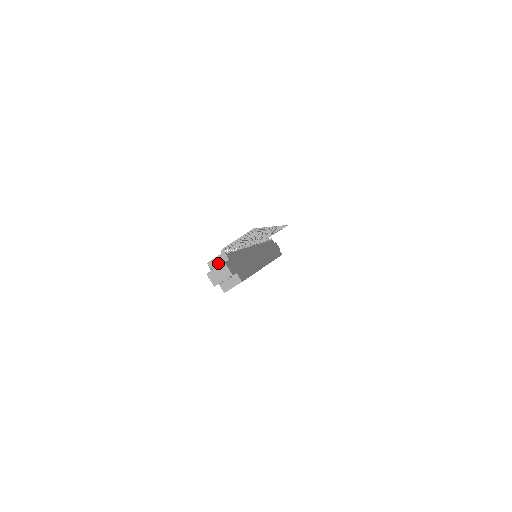
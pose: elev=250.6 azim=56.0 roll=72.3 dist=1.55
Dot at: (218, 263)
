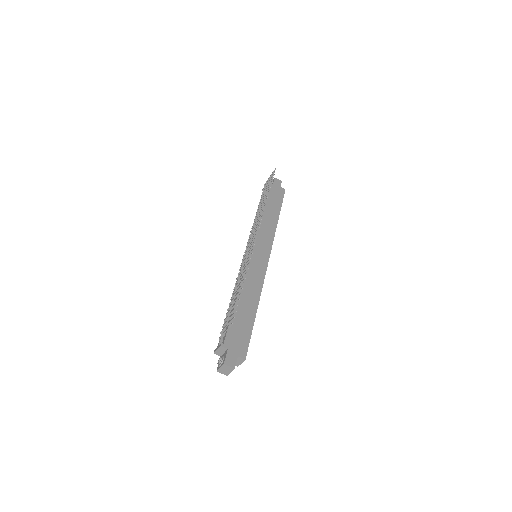
Dot at: (220, 362)
